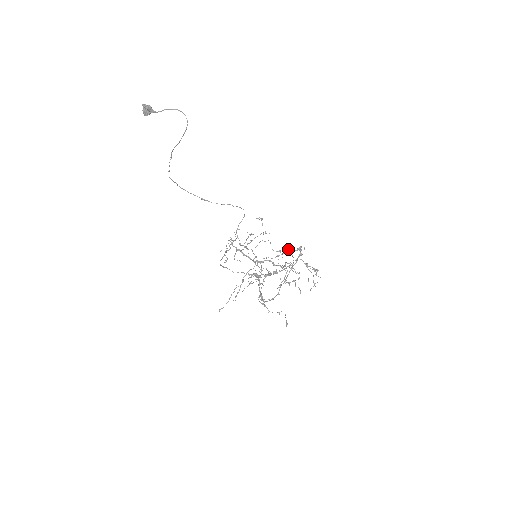
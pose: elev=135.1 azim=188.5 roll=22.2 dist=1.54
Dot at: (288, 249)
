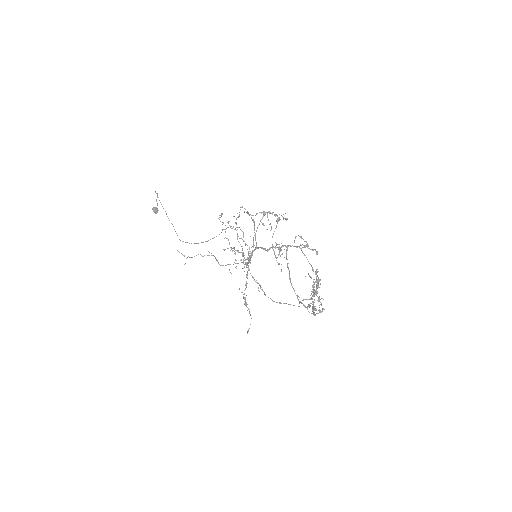
Dot at: (262, 224)
